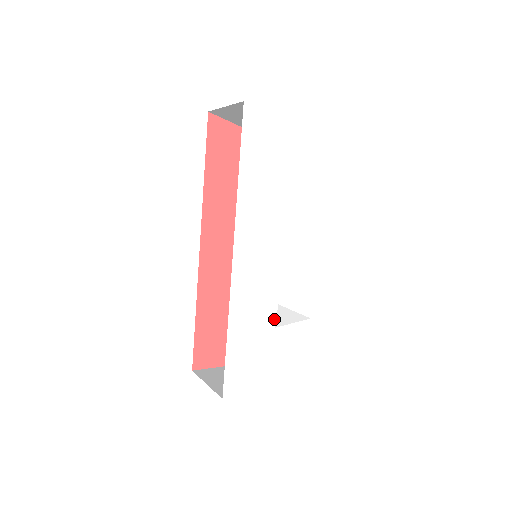
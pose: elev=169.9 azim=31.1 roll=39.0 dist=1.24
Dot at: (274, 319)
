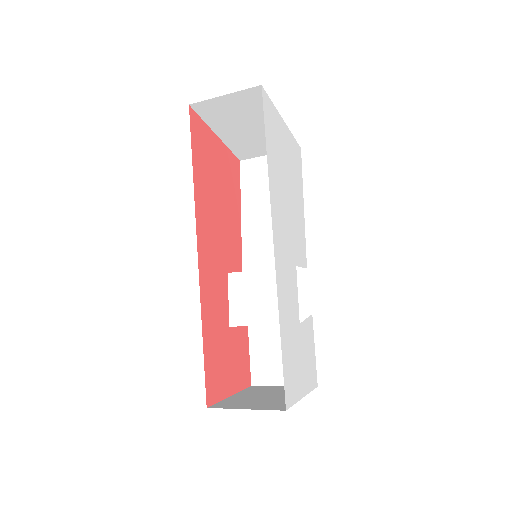
Dot at: (298, 314)
